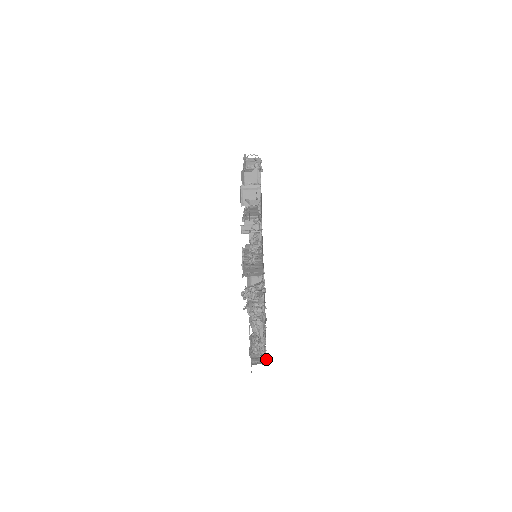
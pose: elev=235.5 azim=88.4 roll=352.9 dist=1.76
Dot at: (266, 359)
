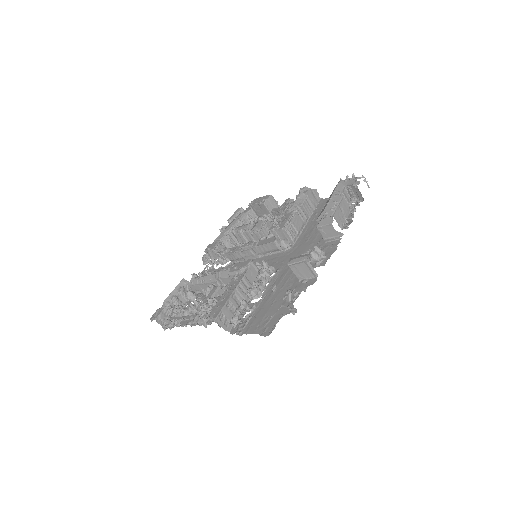
Dot at: occluded
